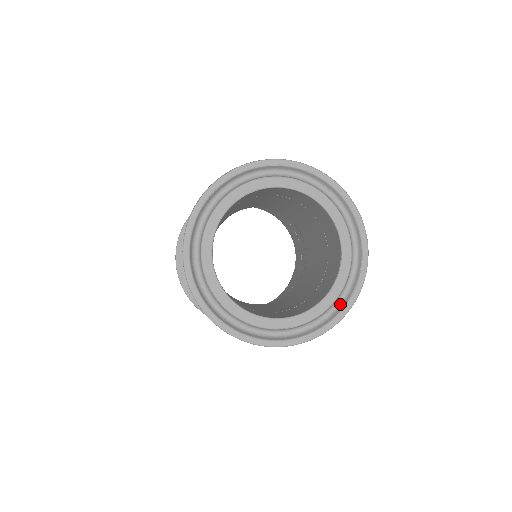
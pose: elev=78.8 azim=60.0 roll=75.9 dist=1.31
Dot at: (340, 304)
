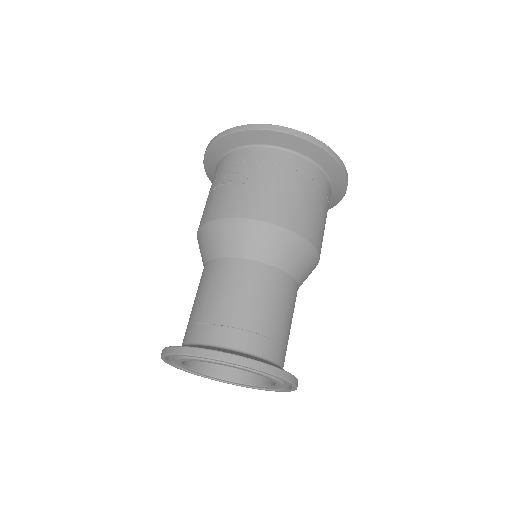
Dot at: occluded
